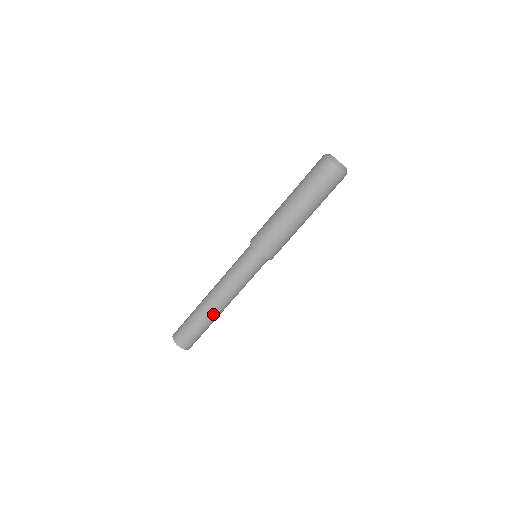
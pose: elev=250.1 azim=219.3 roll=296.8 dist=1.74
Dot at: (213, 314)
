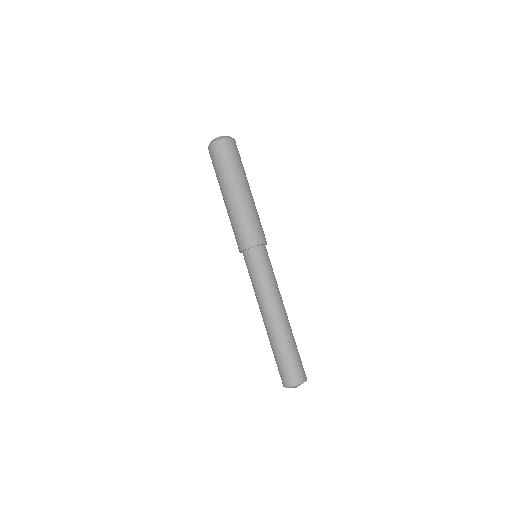
Dot at: (276, 331)
